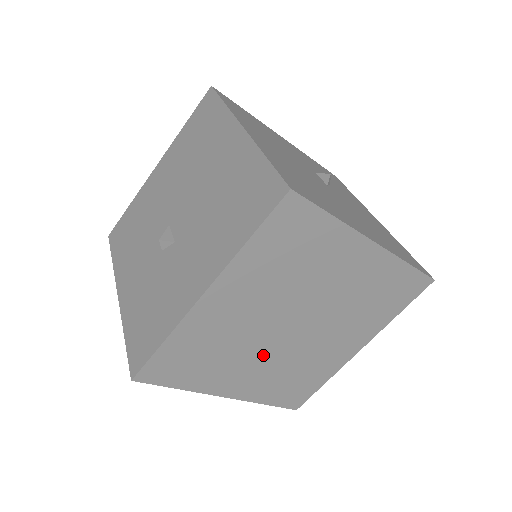
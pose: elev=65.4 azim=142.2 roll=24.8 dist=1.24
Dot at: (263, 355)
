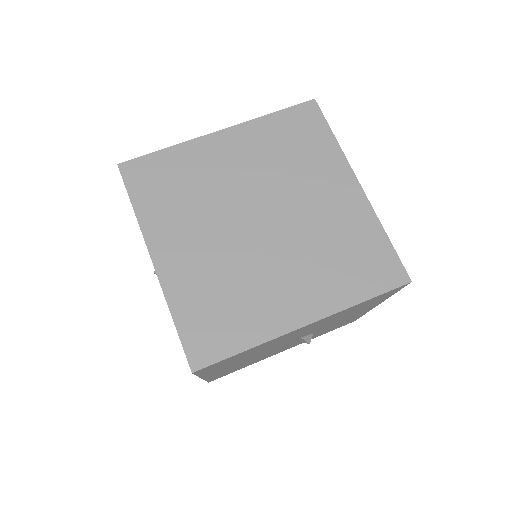
Dot at: (217, 233)
